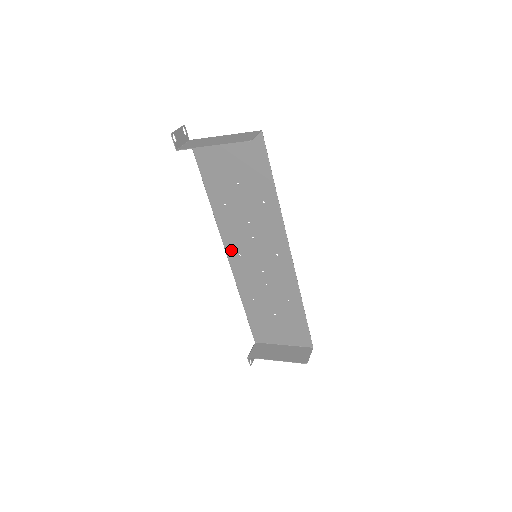
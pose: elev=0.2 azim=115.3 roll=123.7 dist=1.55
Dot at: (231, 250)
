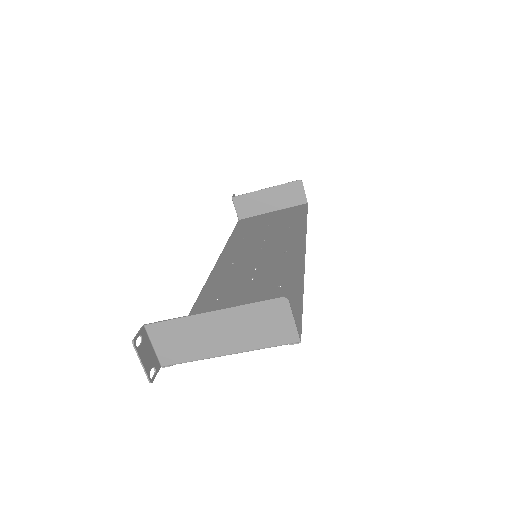
Dot at: (223, 263)
